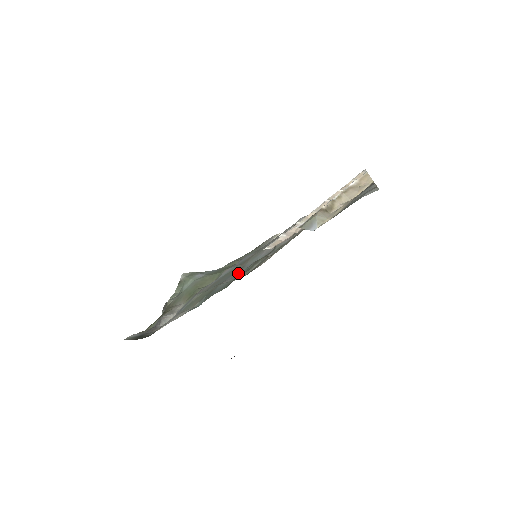
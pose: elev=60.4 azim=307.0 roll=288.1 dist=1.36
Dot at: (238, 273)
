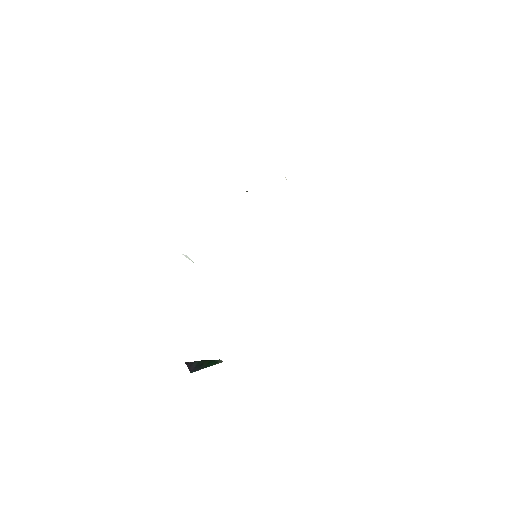
Dot at: occluded
